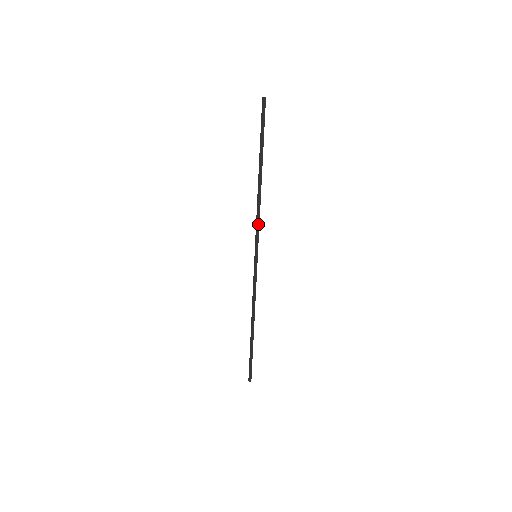
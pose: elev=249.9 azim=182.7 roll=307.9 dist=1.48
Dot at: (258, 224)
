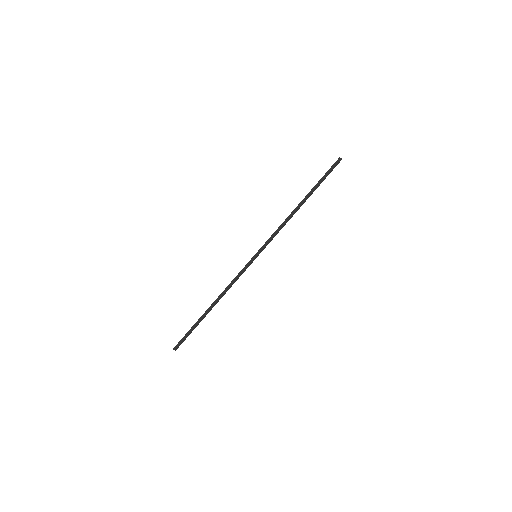
Dot at: (275, 235)
